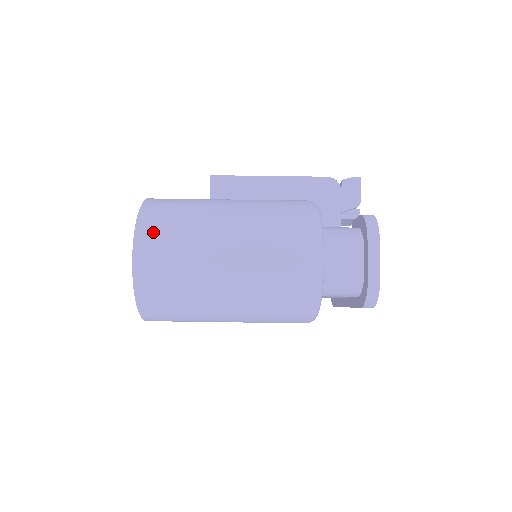
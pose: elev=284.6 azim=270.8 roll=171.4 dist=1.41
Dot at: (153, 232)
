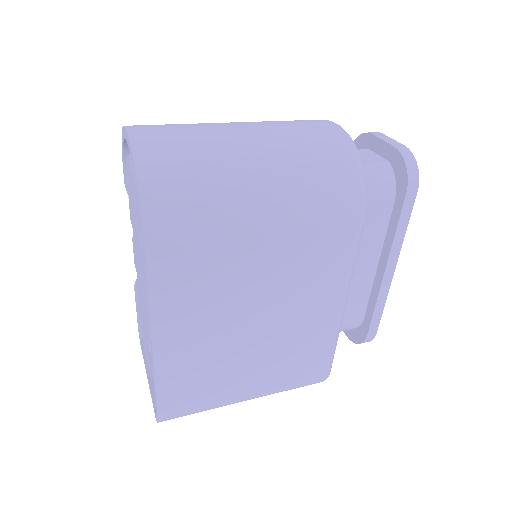
Dot at: (147, 125)
